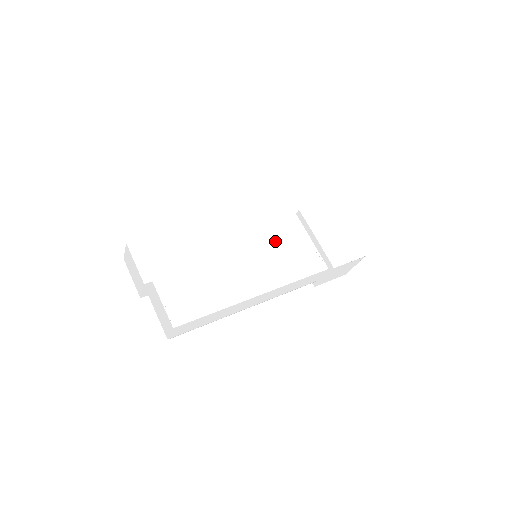
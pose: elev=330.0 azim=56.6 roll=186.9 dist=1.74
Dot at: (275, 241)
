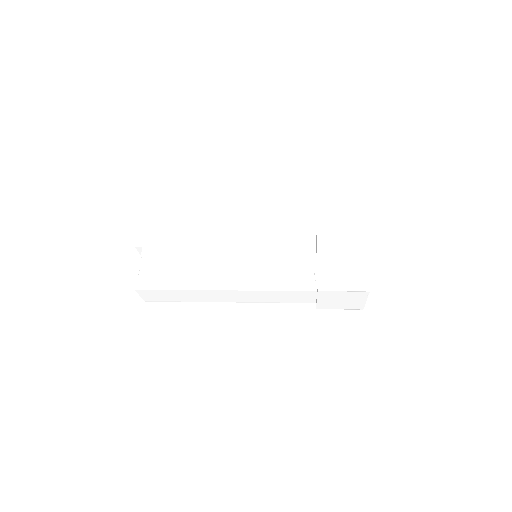
Dot at: (274, 246)
